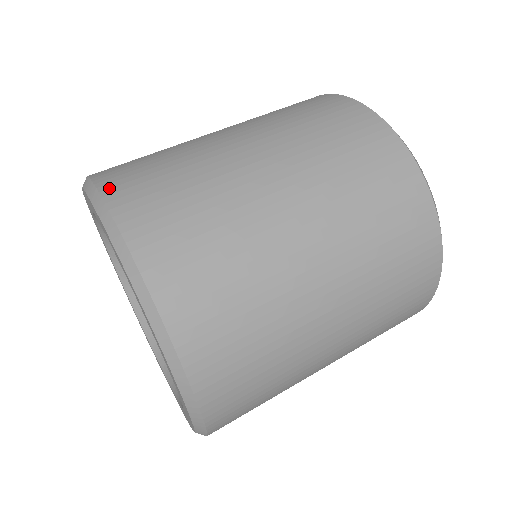
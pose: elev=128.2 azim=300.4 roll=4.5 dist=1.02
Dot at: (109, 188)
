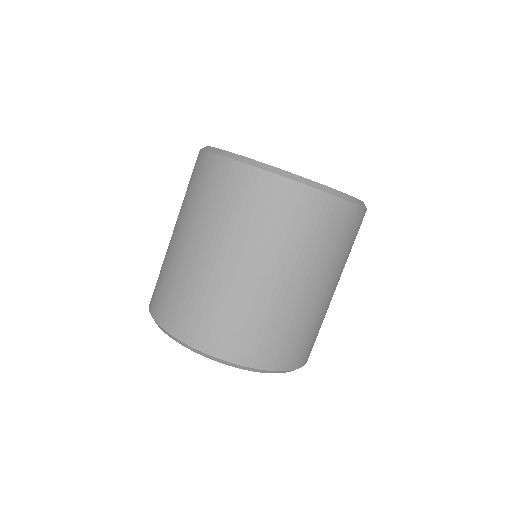
Dot at: (161, 320)
